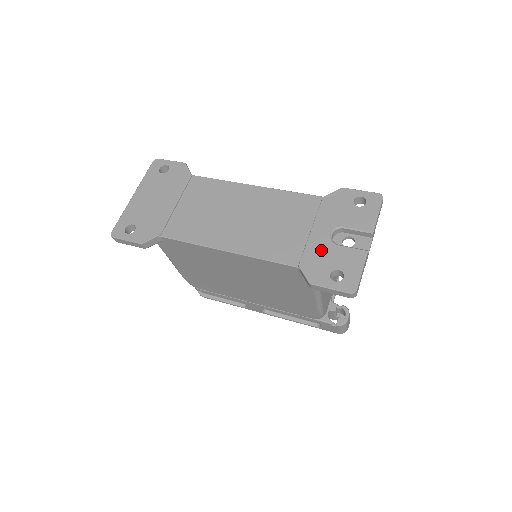
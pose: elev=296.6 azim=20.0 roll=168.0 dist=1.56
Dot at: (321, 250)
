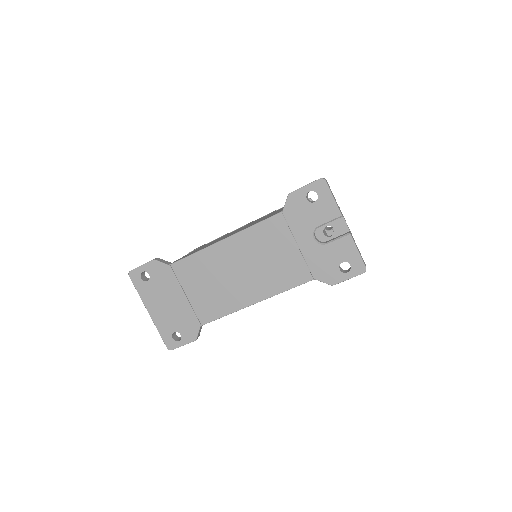
Dot at: (318, 257)
